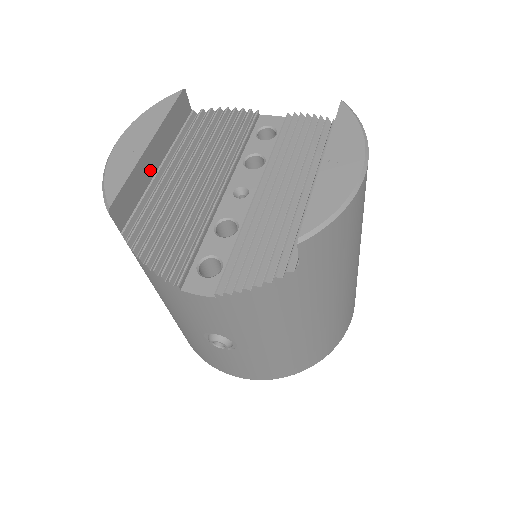
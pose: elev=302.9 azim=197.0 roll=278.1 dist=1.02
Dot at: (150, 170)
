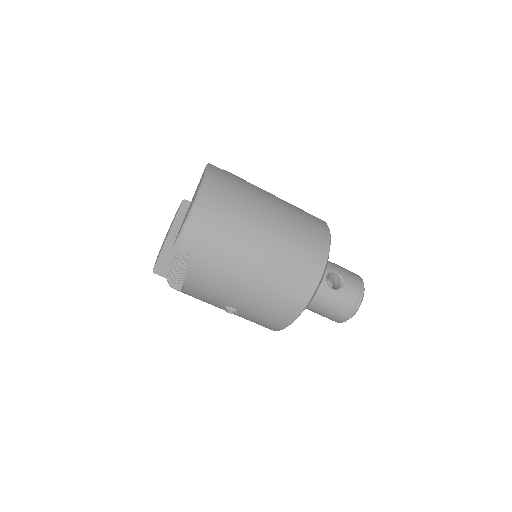
Dot at: occluded
